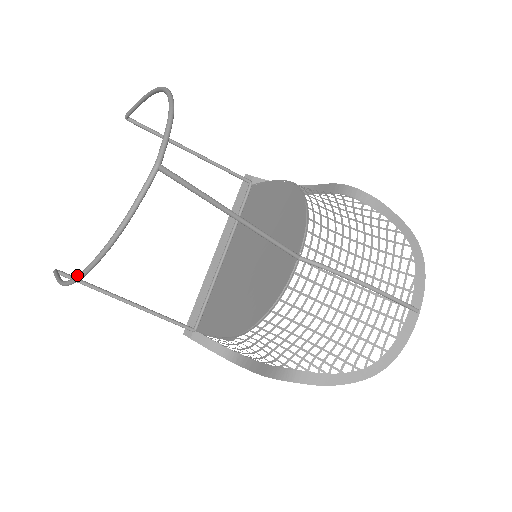
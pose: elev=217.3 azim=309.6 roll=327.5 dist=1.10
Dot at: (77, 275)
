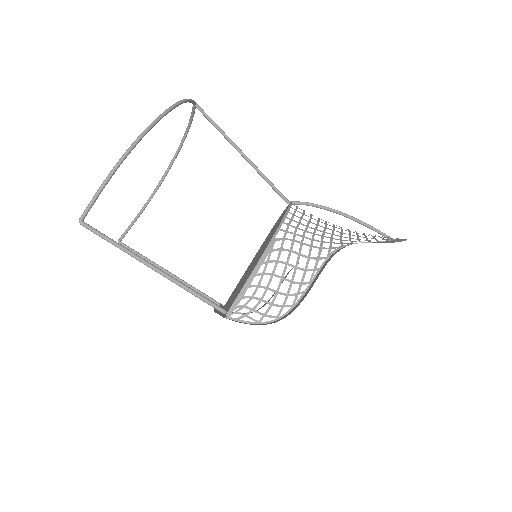
Dot at: (145, 129)
